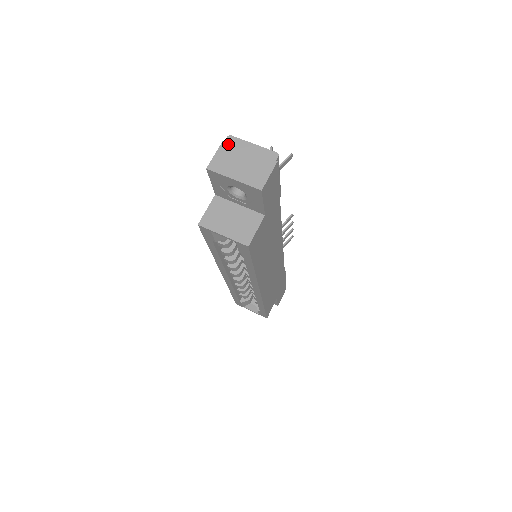
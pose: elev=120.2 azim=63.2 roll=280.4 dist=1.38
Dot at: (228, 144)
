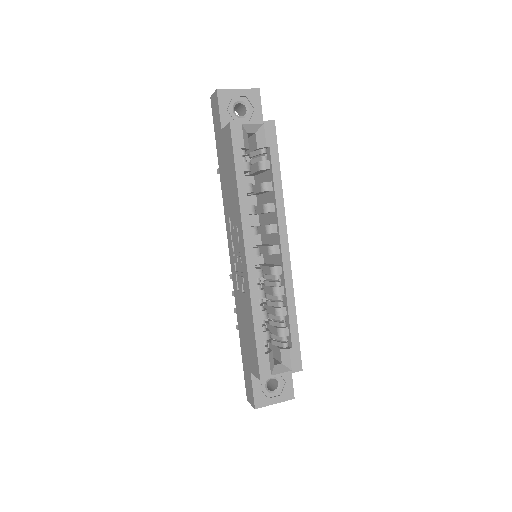
Dot at: occluded
